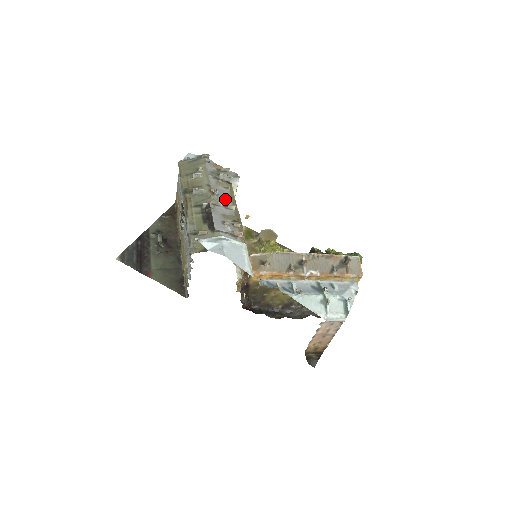
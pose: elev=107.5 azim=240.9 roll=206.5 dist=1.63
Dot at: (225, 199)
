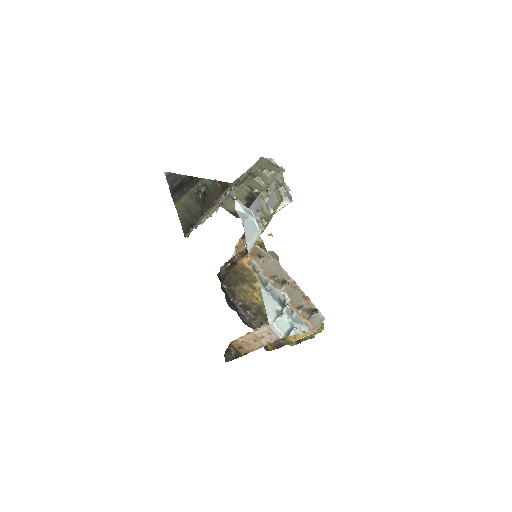
Dot at: (271, 202)
